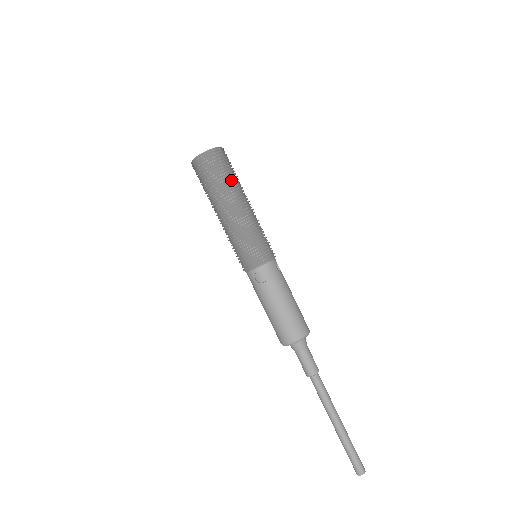
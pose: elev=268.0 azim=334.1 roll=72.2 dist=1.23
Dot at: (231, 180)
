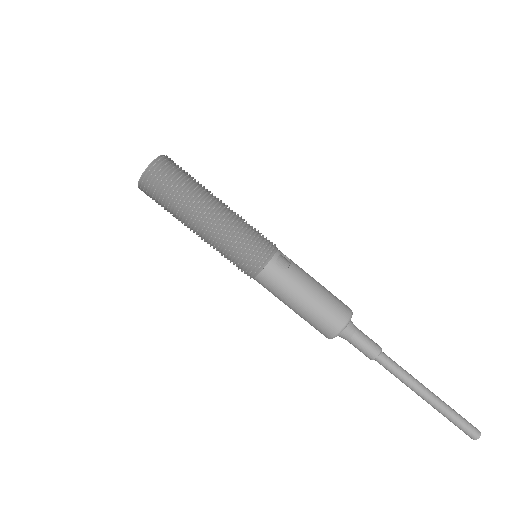
Dot at: occluded
